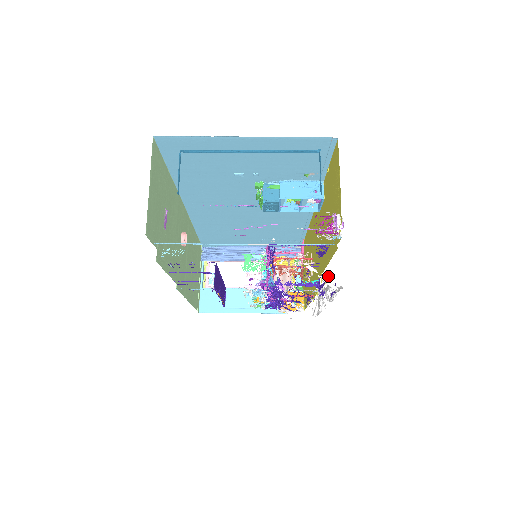
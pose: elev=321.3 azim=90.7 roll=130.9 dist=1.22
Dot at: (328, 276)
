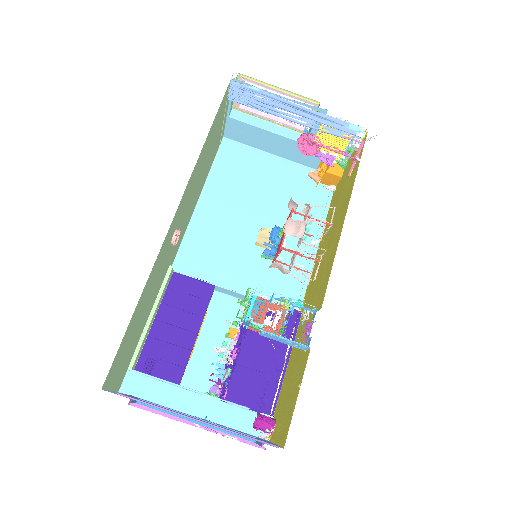
Dot at: occluded
